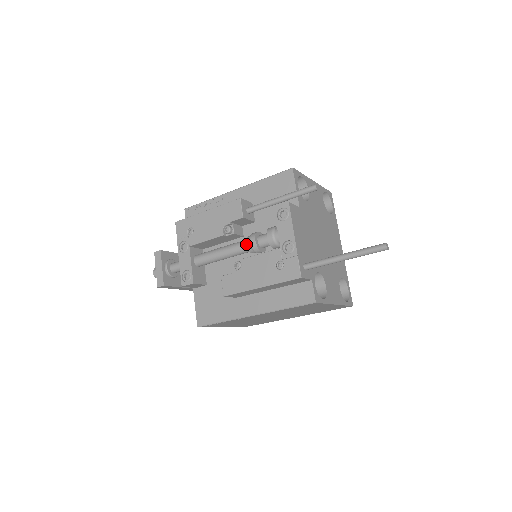
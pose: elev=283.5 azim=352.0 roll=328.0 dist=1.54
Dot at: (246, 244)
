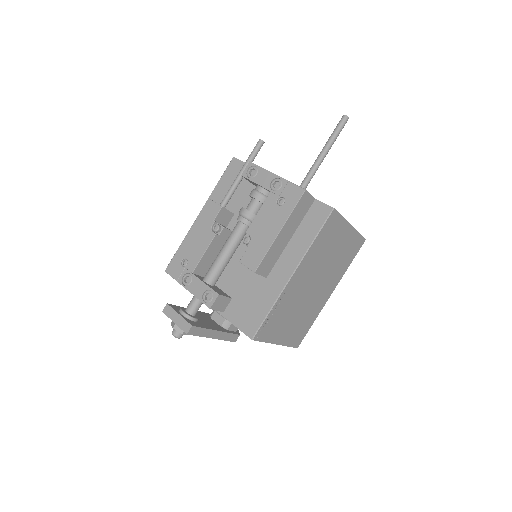
Dot at: (240, 220)
